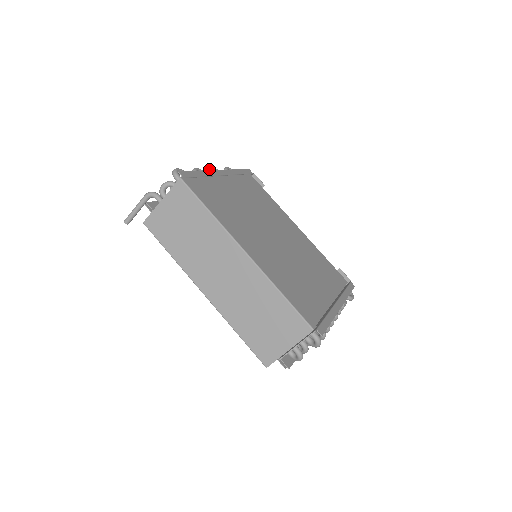
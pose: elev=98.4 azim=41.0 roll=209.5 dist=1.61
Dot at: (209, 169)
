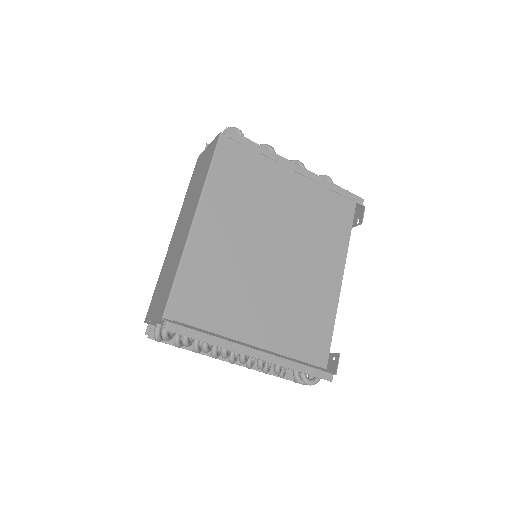
Dot at: occluded
